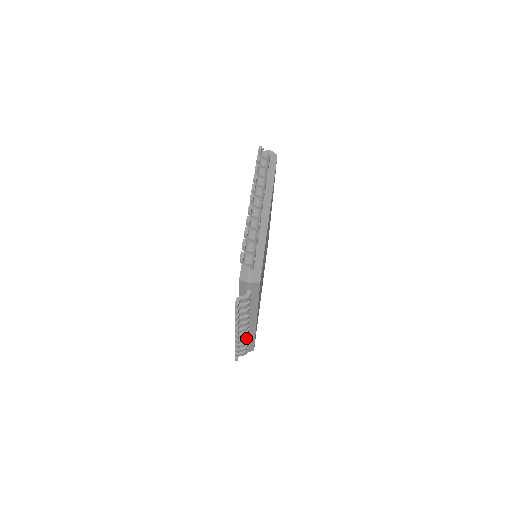
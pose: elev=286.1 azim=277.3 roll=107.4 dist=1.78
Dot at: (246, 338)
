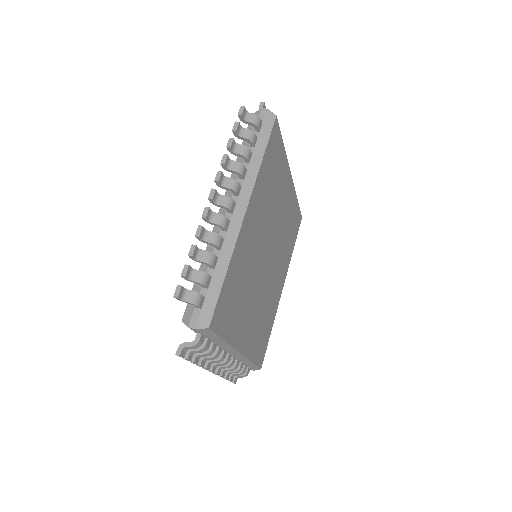
Dot at: (218, 235)
